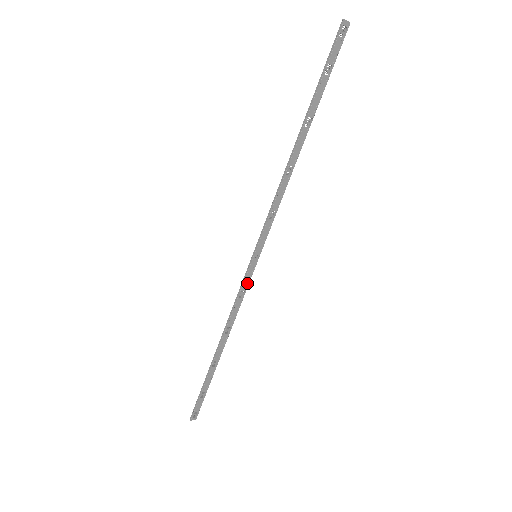
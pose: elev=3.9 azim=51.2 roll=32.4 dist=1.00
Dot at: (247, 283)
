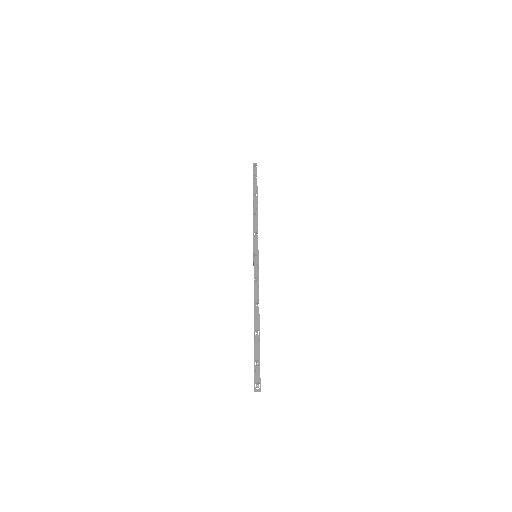
Dot at: (257, 272)
